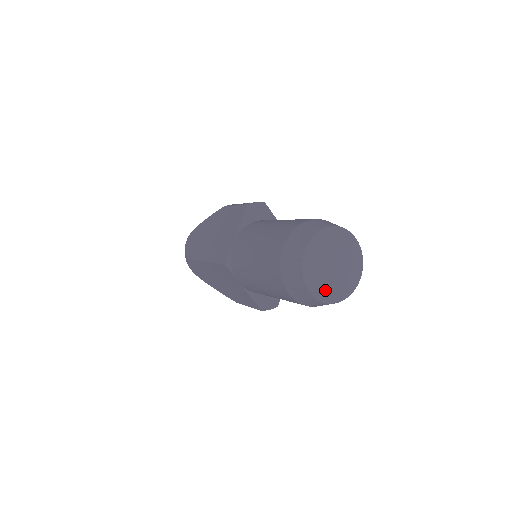
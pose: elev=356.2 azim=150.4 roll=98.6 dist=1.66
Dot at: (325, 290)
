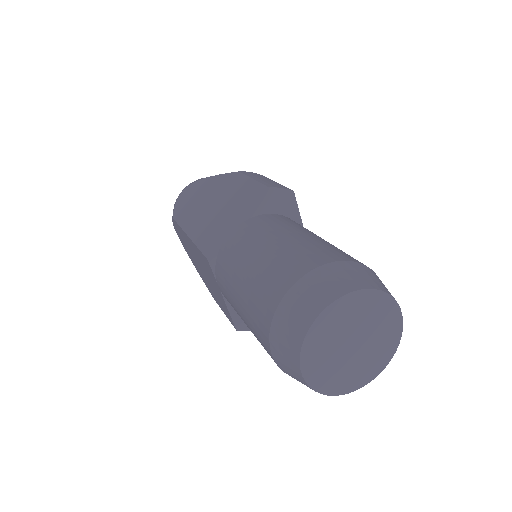
Dot at: (326, 375)
